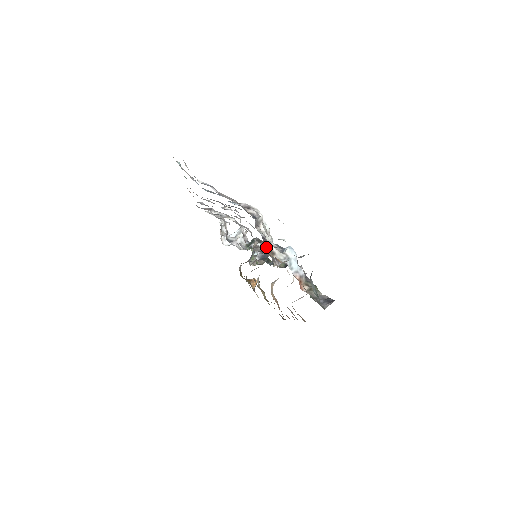
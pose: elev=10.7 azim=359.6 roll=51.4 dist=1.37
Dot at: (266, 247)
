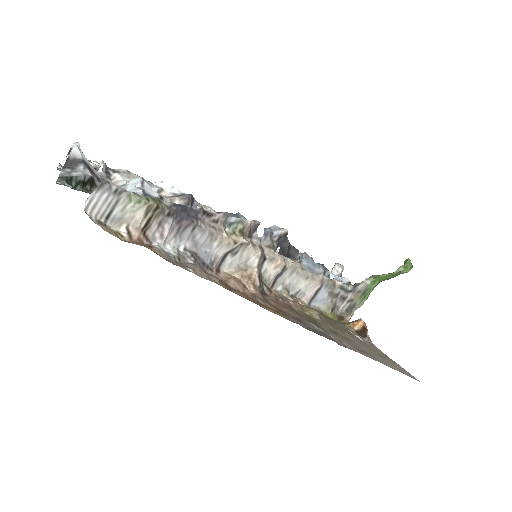
Dot at: occluded
